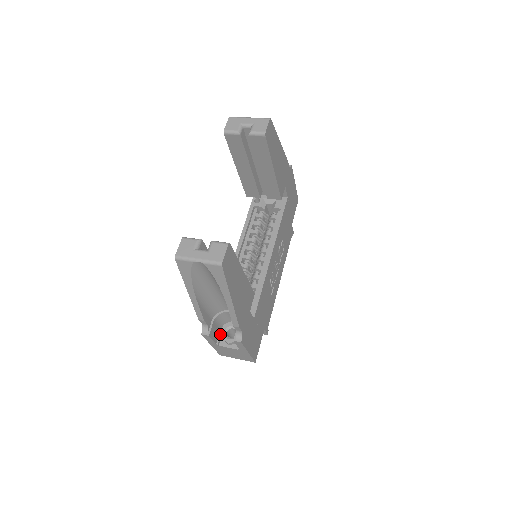
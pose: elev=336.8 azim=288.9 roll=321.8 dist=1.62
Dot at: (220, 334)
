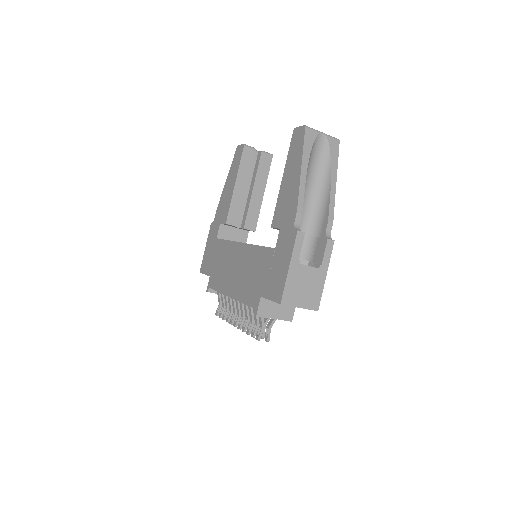
Dot at: occluded
